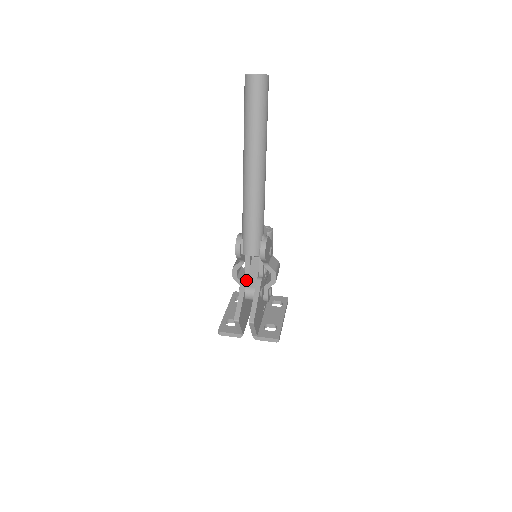
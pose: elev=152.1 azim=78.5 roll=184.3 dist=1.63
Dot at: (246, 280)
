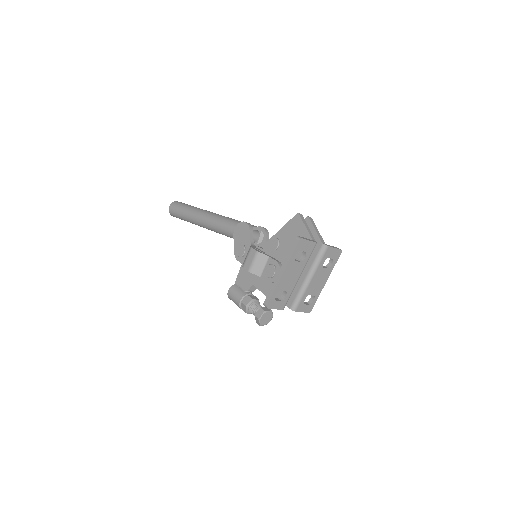
Dot at: occluded
